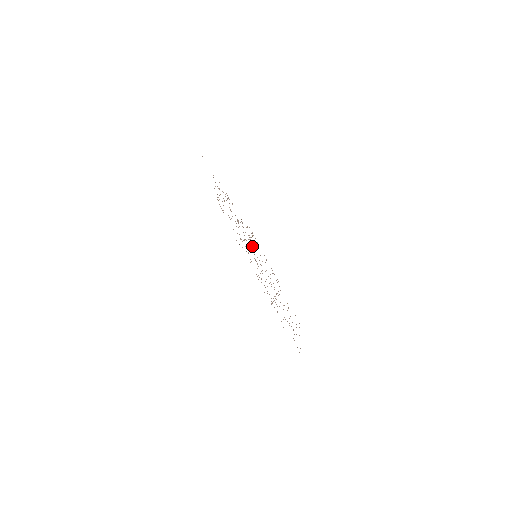
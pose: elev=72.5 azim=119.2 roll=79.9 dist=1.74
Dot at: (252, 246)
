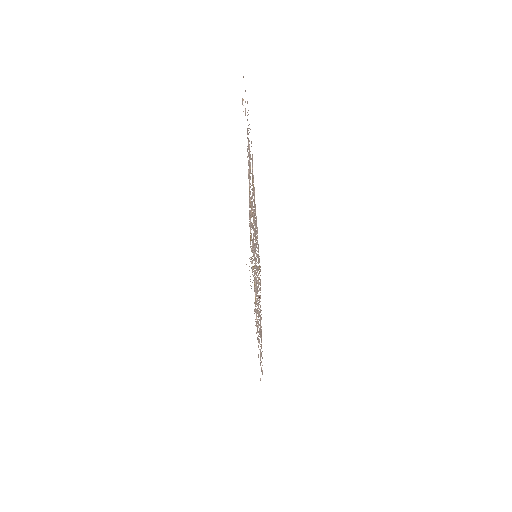
Dot at: (255, 235)
